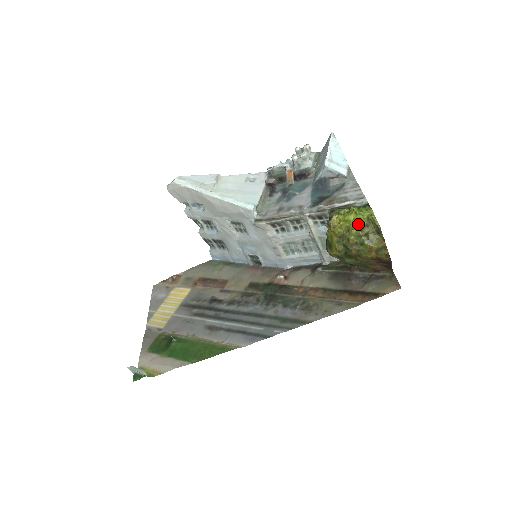
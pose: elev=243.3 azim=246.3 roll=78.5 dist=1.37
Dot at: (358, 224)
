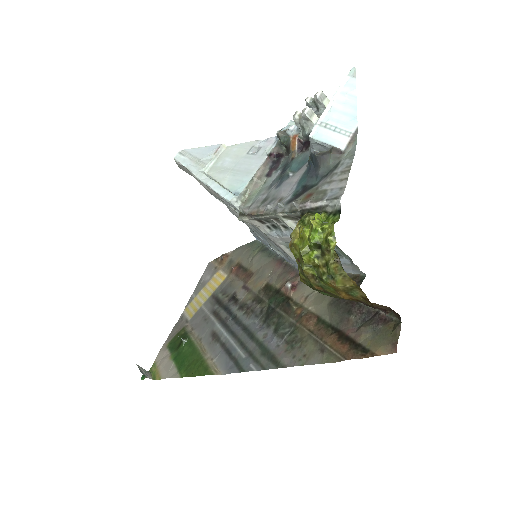
Dot at: (312, 247)
